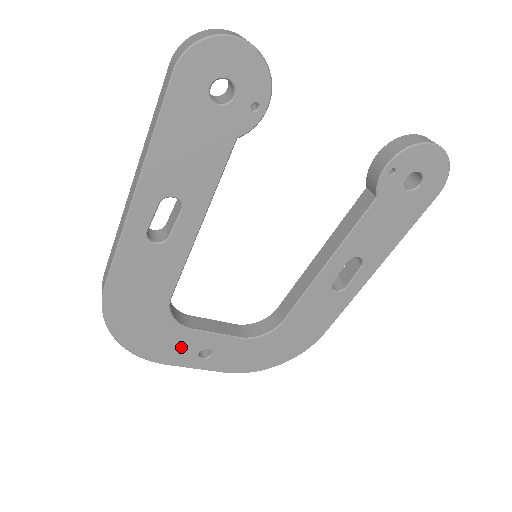
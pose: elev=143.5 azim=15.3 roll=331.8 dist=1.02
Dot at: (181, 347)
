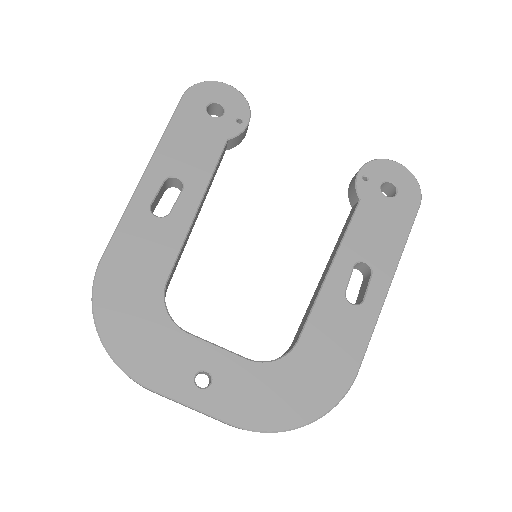
Dot at: (173, 360)
